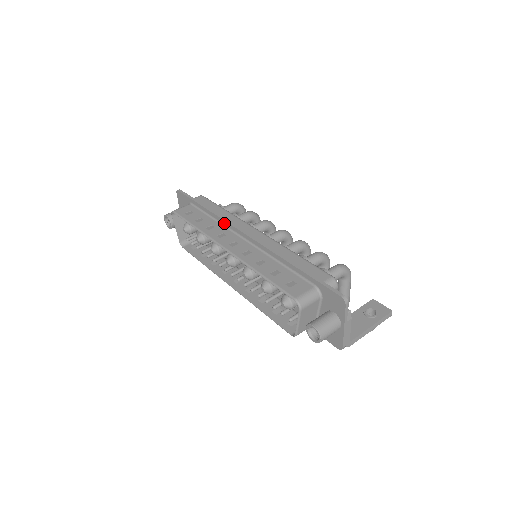
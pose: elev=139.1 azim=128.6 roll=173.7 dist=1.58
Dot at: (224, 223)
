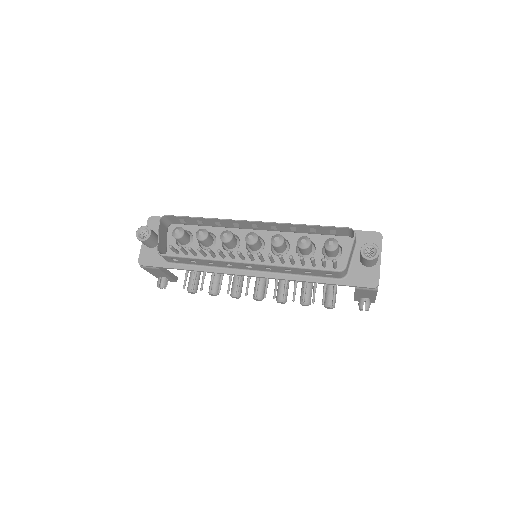
Dot at: occluded
